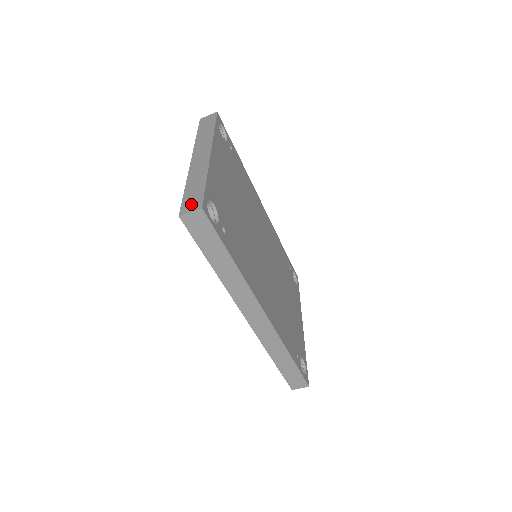
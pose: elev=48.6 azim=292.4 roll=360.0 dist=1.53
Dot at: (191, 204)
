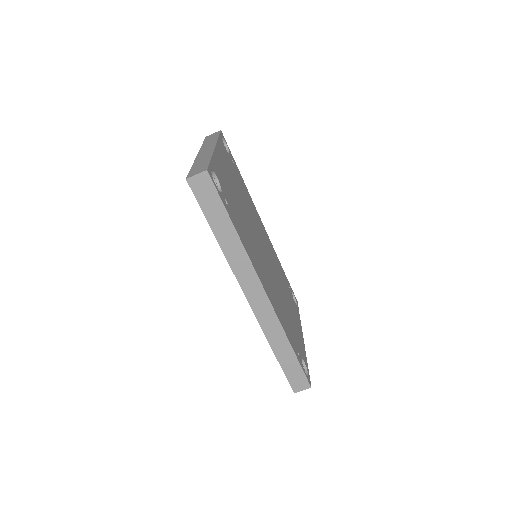
Dot at: (197, 171)
